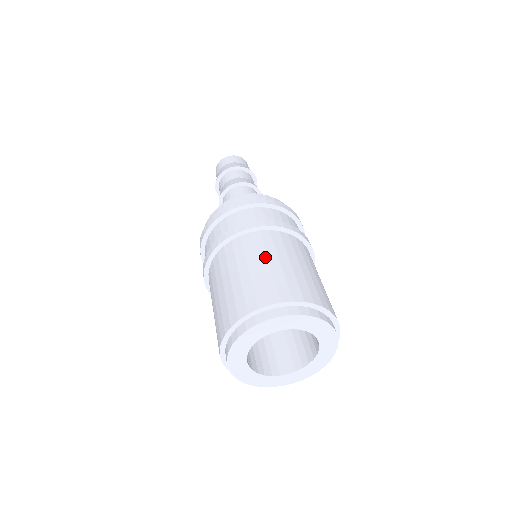
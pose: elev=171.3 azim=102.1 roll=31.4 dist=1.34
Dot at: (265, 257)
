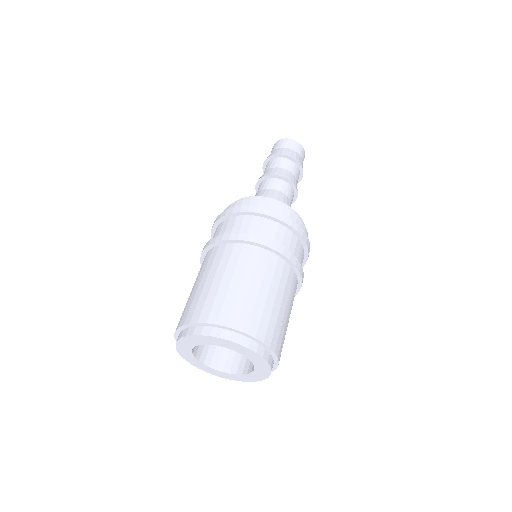
Dot at: (214, 273)
